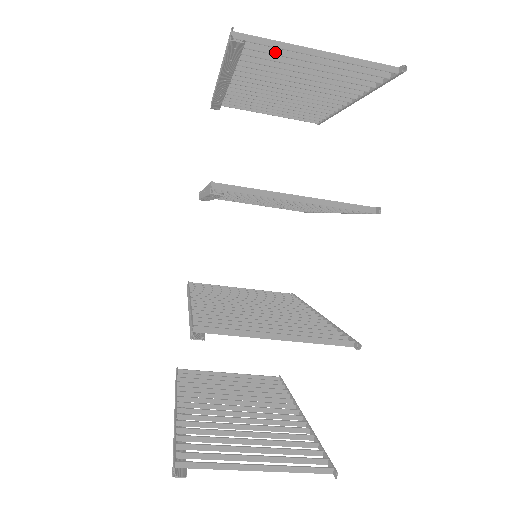
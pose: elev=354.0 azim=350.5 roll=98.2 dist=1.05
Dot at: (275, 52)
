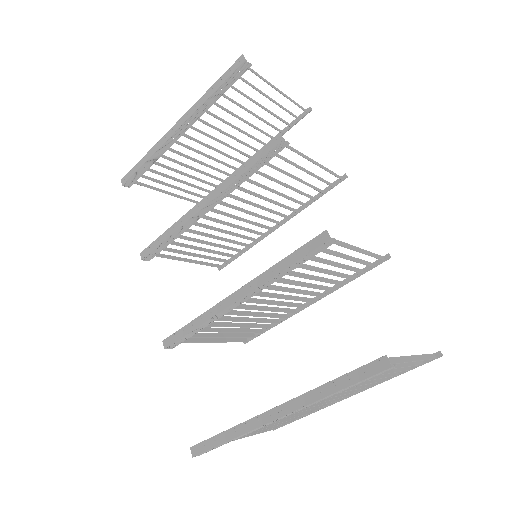
Dot at: (252, 85)
